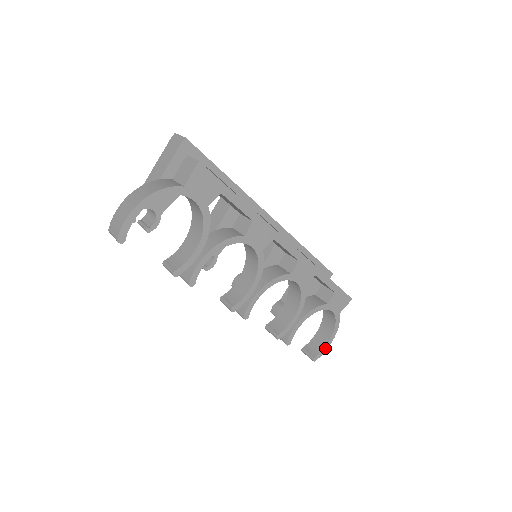
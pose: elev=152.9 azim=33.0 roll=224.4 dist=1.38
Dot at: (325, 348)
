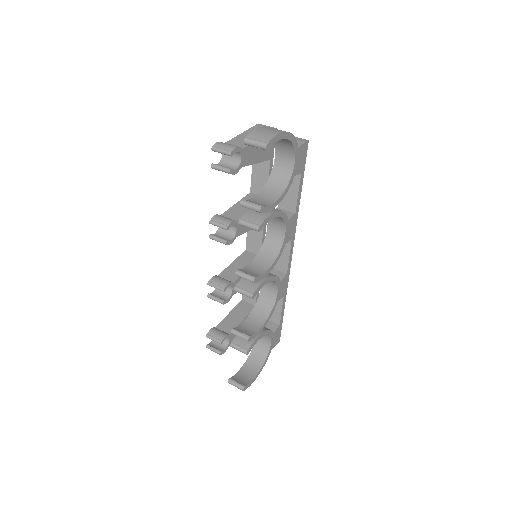
Dot at: (252, 381)
